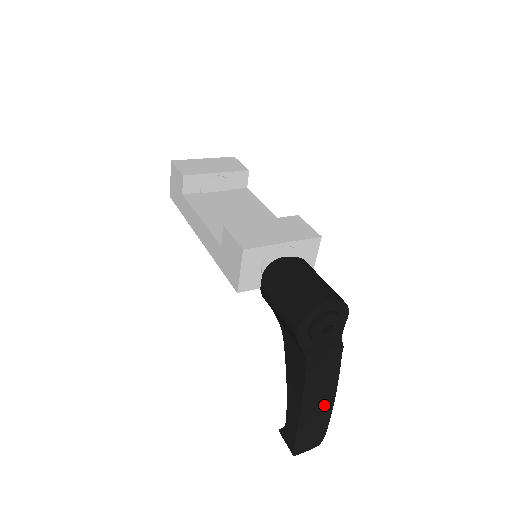
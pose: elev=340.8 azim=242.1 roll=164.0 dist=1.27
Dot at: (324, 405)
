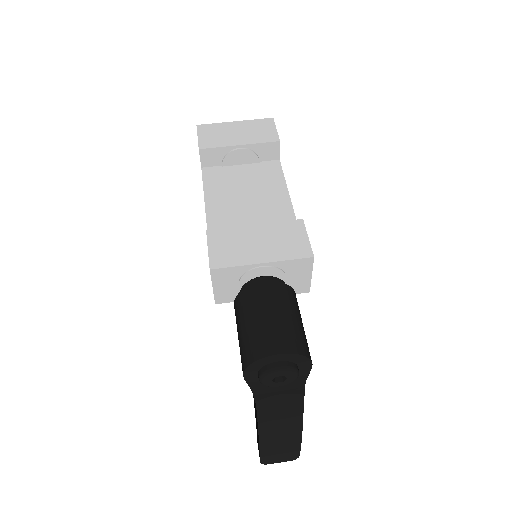
Dot at: (289, 436)
